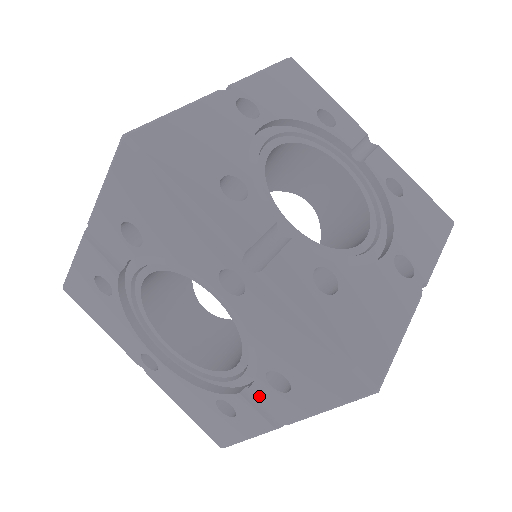
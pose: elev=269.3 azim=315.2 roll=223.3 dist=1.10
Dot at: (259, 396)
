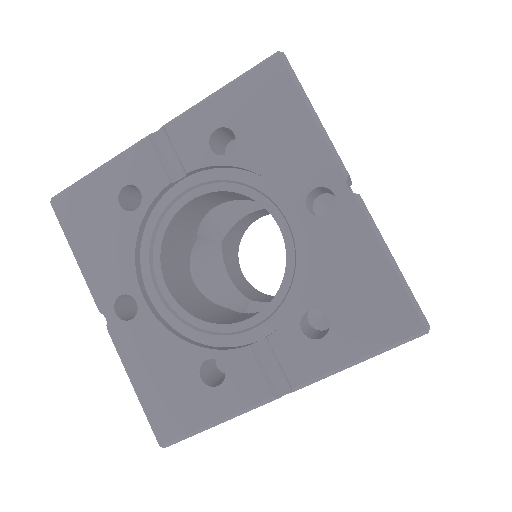
Dot at: (276, 348)
